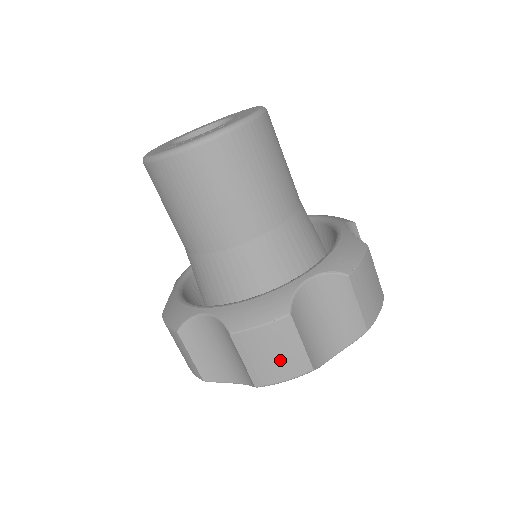
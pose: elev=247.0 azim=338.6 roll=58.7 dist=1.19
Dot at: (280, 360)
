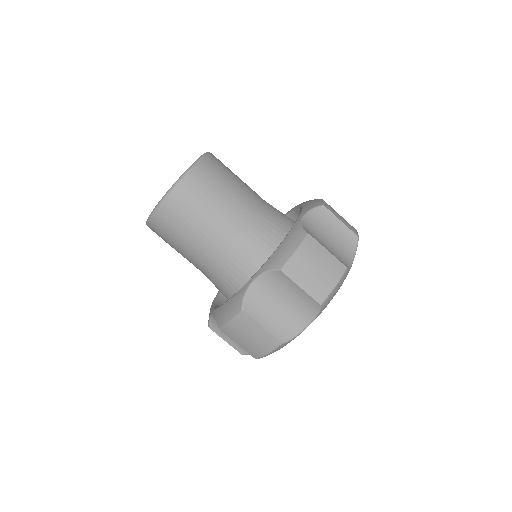
Dot at: (255, 341)
